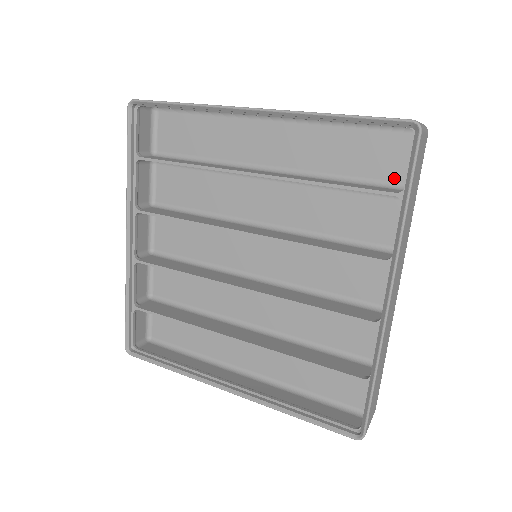
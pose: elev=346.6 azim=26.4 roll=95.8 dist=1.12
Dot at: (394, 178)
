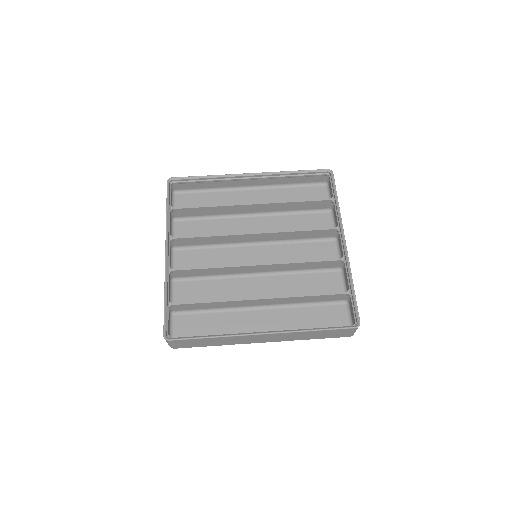
Dot at: occluded
